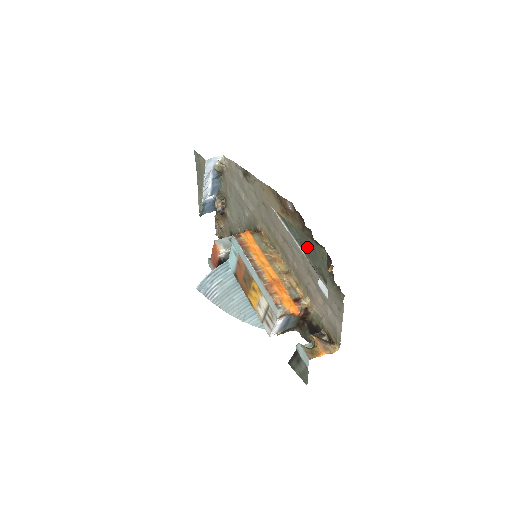
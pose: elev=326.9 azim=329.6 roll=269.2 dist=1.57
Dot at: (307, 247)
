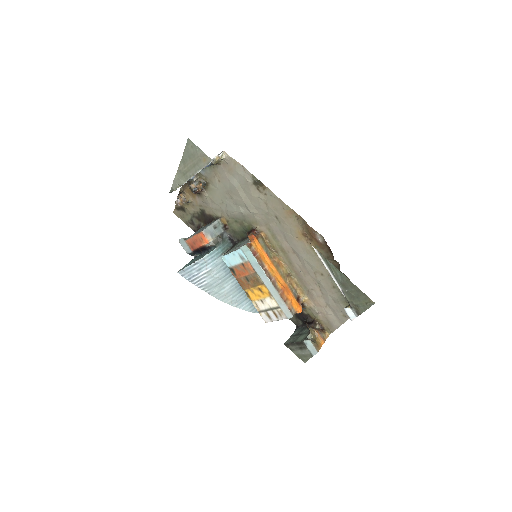
Dot at: (350, 289)
